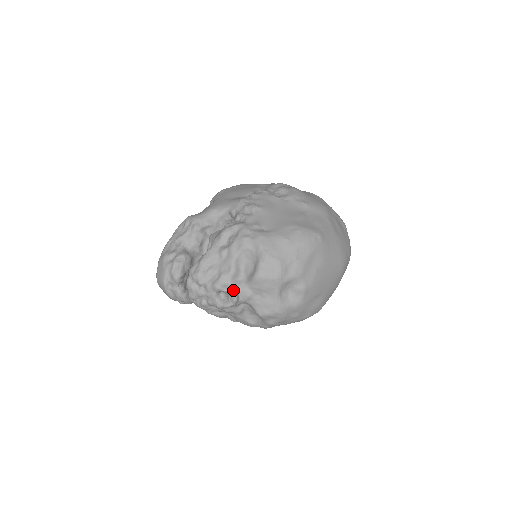
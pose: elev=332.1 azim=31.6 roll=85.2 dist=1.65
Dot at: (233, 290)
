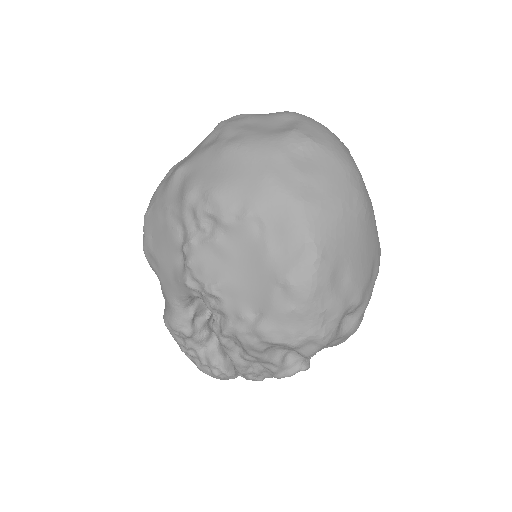
Dot at: (297, 369)
